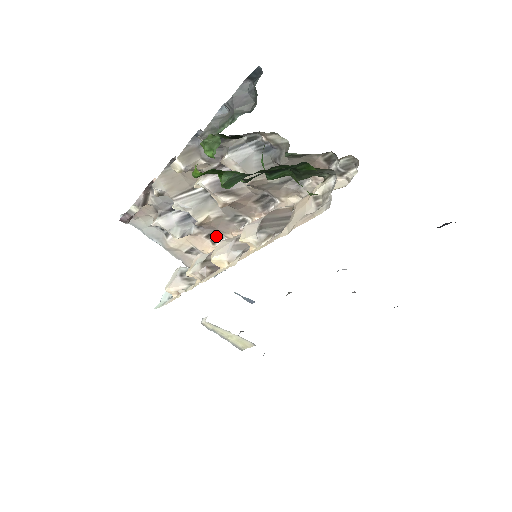
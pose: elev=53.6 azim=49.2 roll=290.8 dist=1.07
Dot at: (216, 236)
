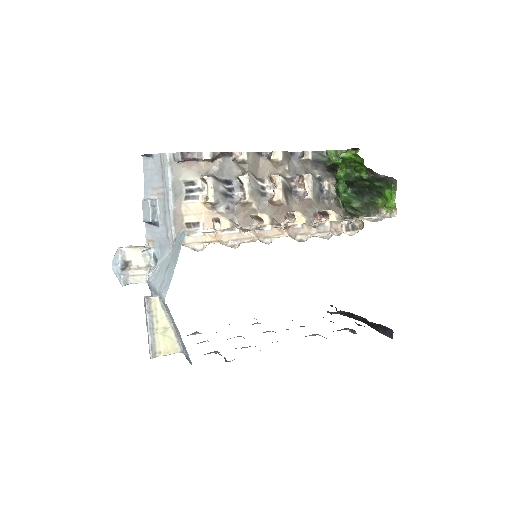
Dot at: occluded
